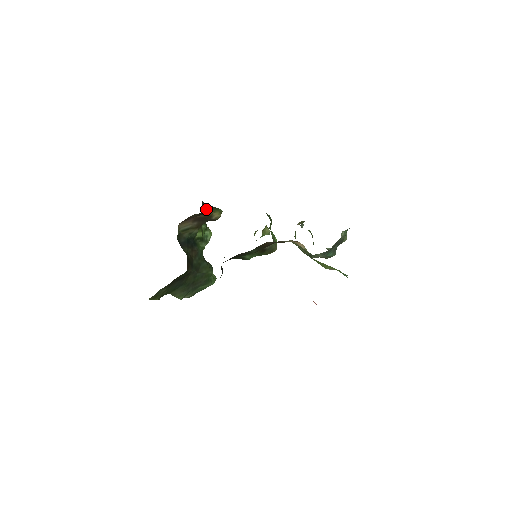
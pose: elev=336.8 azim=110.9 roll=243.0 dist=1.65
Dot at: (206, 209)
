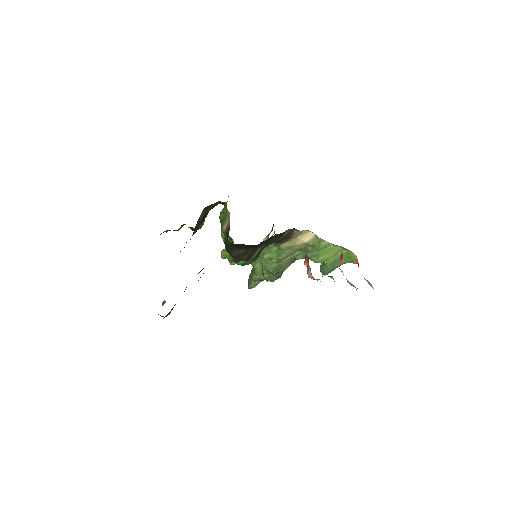
Dot at: occluded
